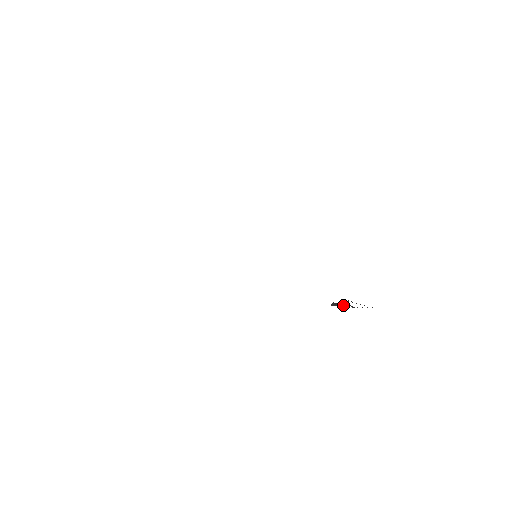
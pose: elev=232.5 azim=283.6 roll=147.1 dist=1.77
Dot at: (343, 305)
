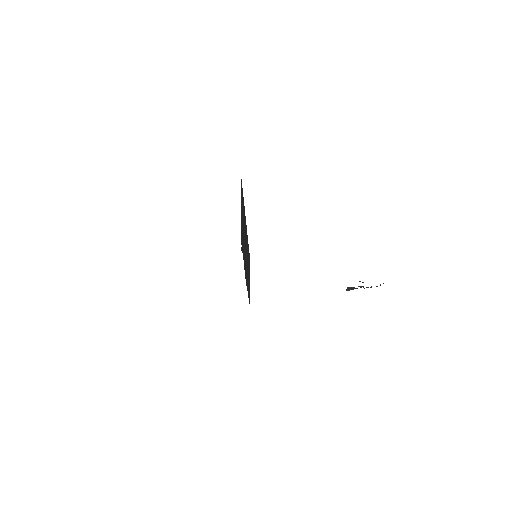
Dot at: occluded
